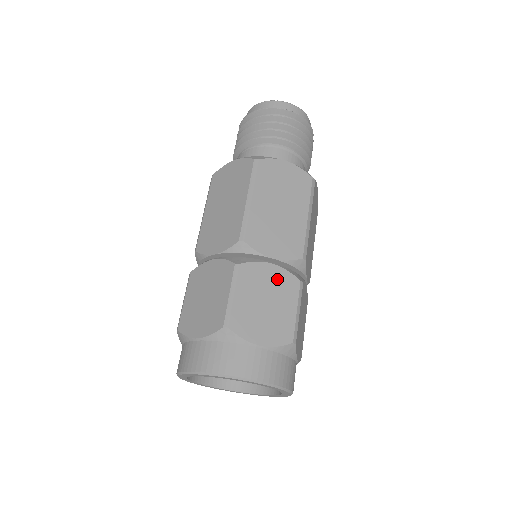
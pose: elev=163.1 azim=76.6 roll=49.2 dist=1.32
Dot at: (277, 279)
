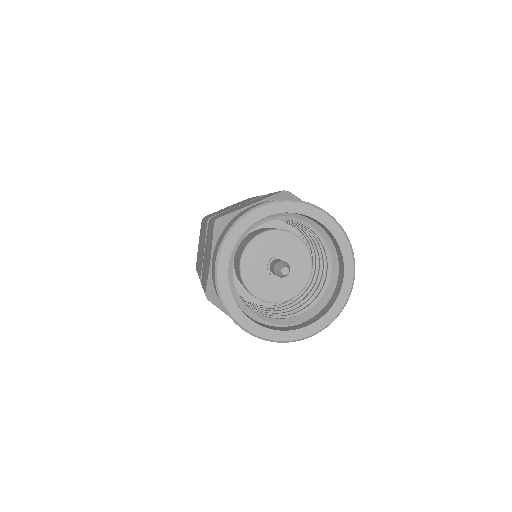
Dot at: occluded
